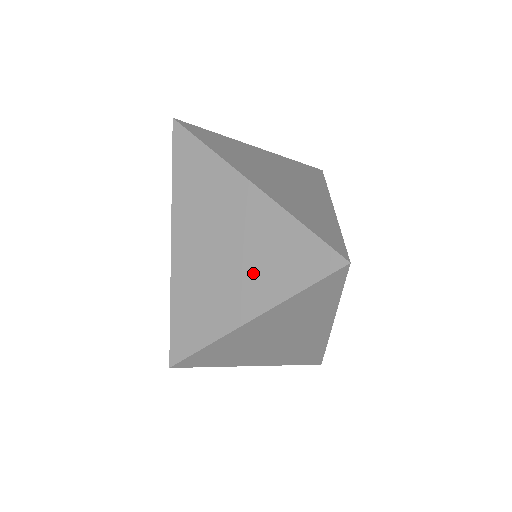
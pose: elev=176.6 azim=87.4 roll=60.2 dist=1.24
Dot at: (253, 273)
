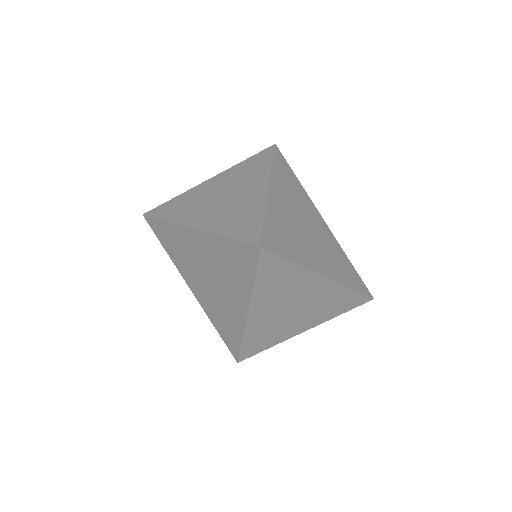
Dot at: (313, 315)
